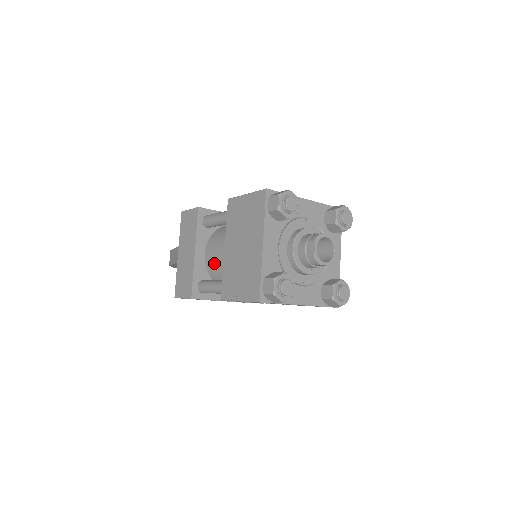
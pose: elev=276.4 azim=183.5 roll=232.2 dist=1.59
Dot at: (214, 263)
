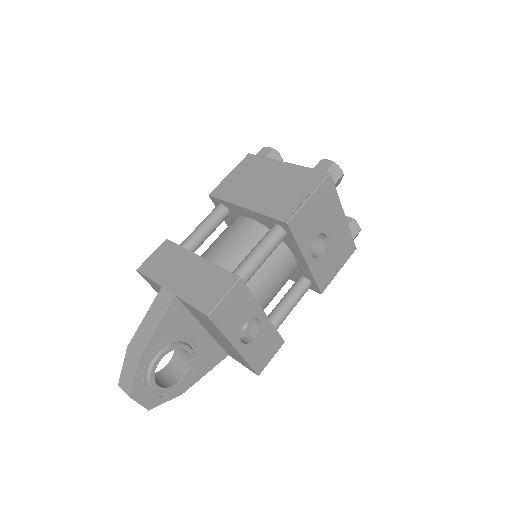
Dot at: (230, 255)
